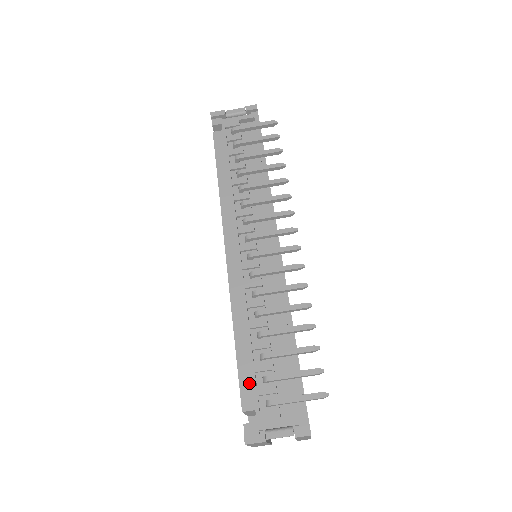
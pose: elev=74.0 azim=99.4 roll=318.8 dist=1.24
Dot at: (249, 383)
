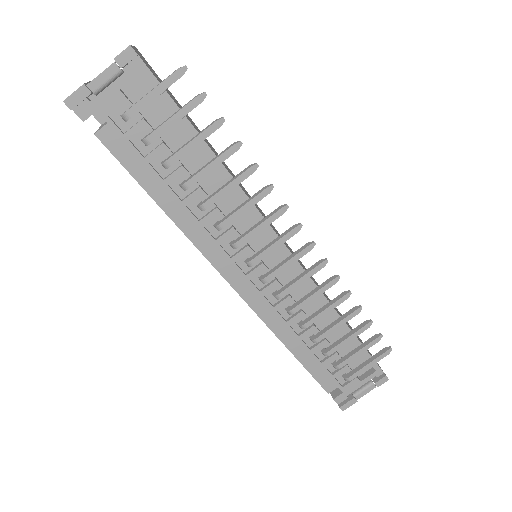
Dot at: (324, 375)
